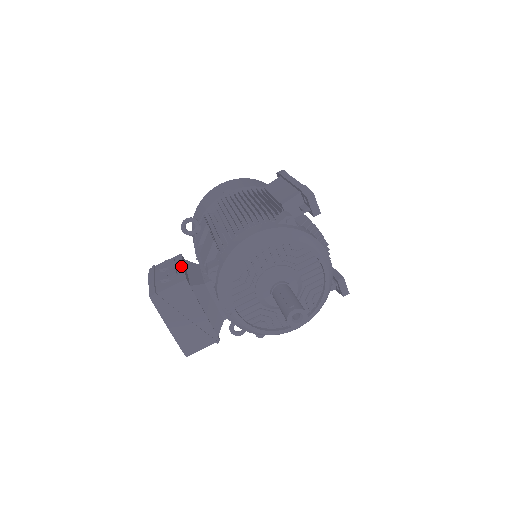
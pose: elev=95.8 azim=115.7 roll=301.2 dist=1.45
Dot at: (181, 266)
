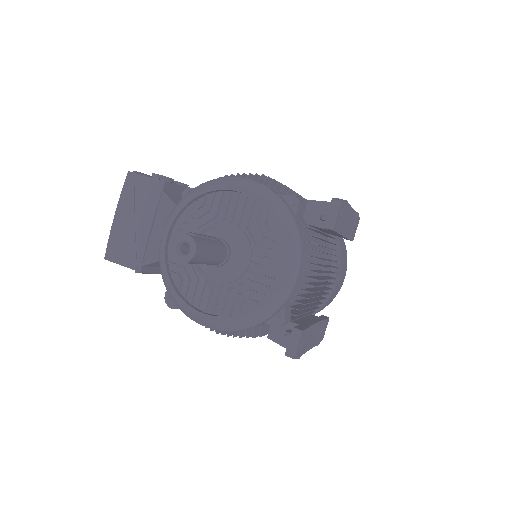
Dot at: occluded
